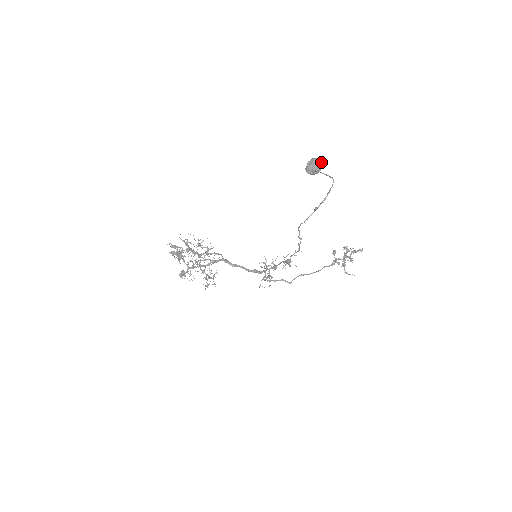
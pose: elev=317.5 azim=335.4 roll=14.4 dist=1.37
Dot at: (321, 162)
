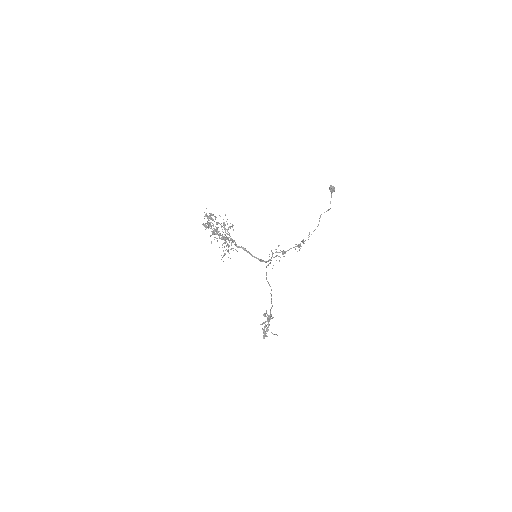
Dot at: occluded
